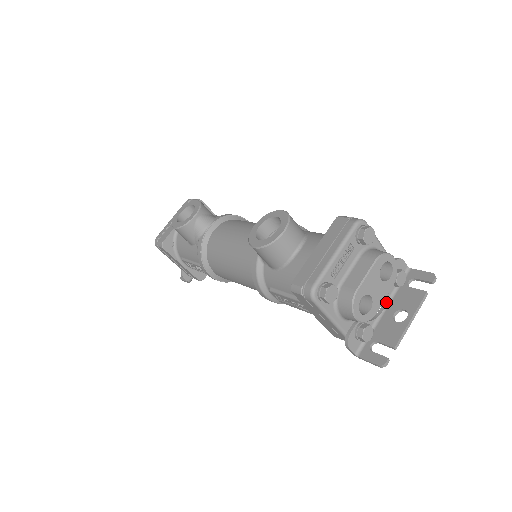
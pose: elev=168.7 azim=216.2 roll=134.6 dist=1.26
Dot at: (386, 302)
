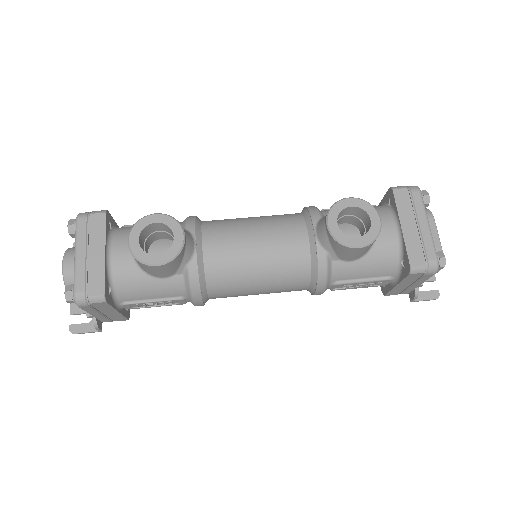
Dot at: occluded
